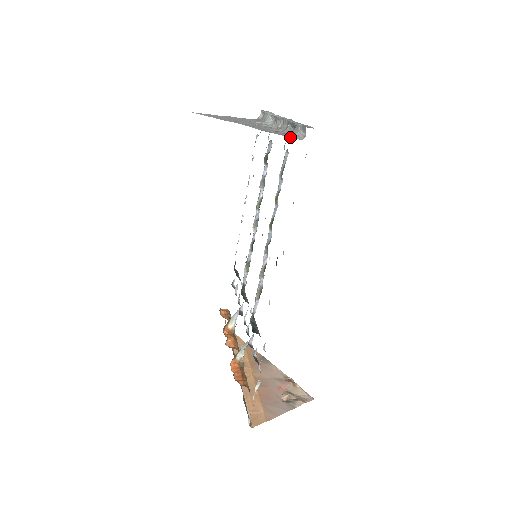
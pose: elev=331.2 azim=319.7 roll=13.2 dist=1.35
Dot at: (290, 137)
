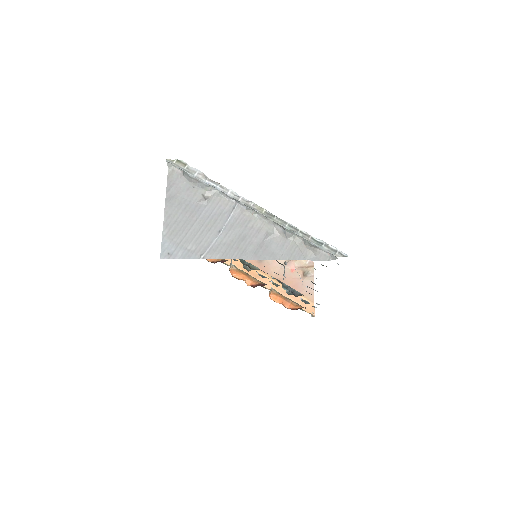
Dot at: (317, 259)
